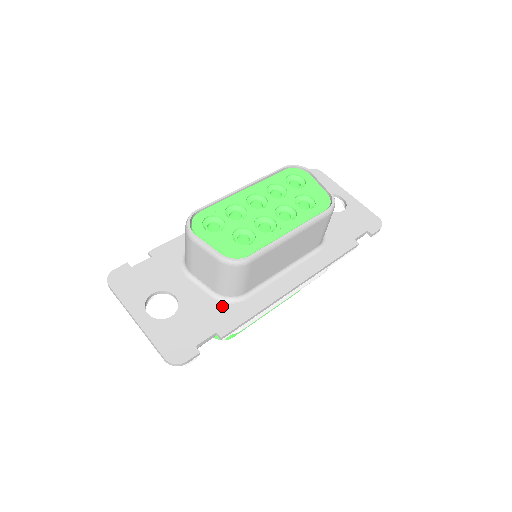
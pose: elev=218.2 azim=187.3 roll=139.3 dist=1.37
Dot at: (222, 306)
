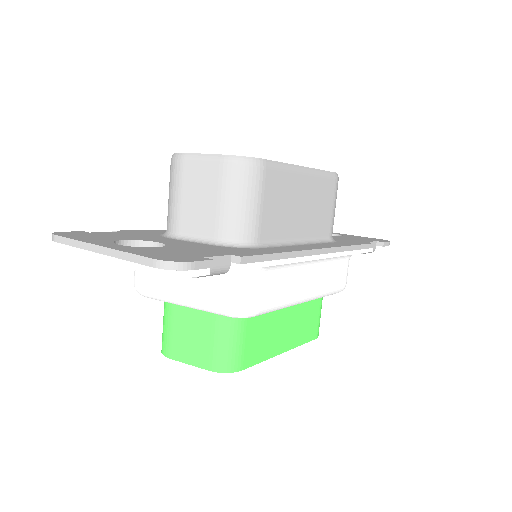
Dot at: (230, 248)
